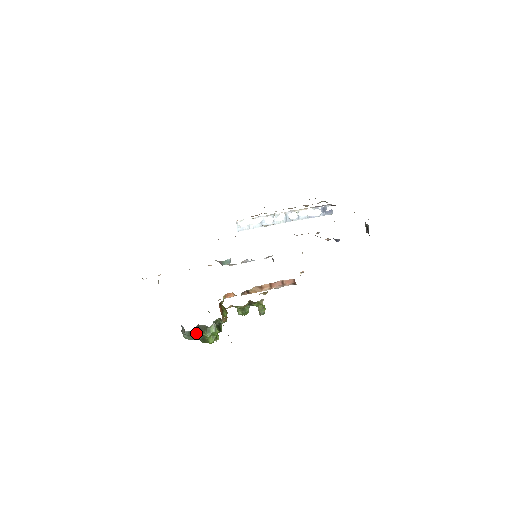
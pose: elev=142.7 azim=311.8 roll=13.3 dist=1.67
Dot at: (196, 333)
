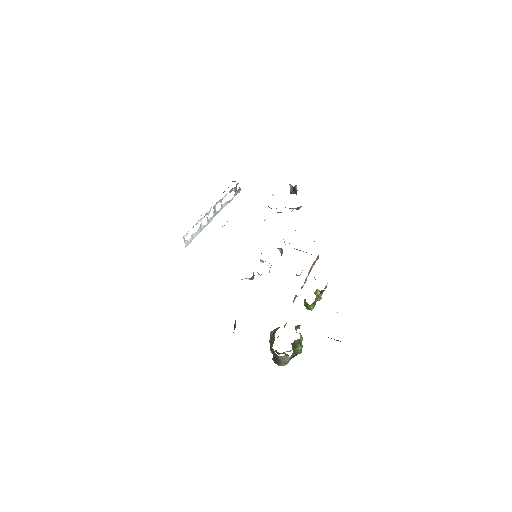
Dot at: (293, 353)
